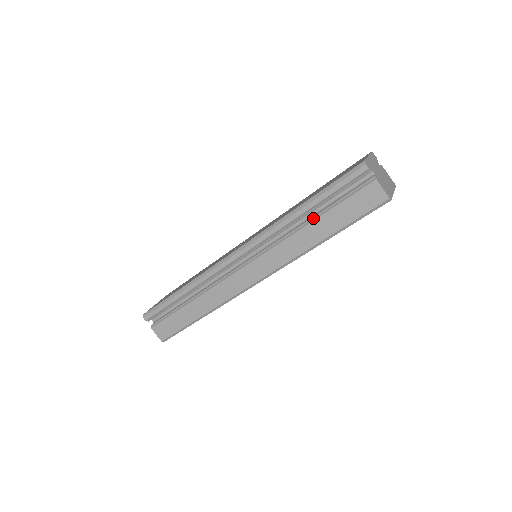
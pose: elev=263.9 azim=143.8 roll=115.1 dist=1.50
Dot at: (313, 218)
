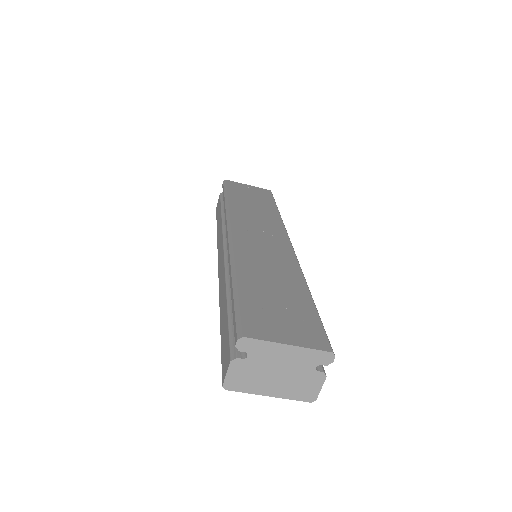
Dot at: (230, 299)
